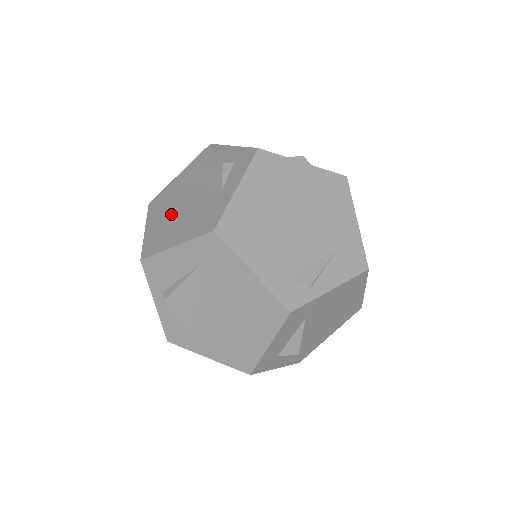
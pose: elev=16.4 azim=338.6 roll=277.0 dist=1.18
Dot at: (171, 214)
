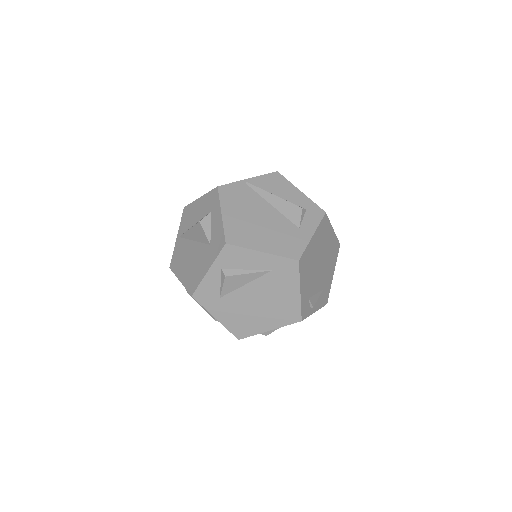
Dot at: (250, 217)
